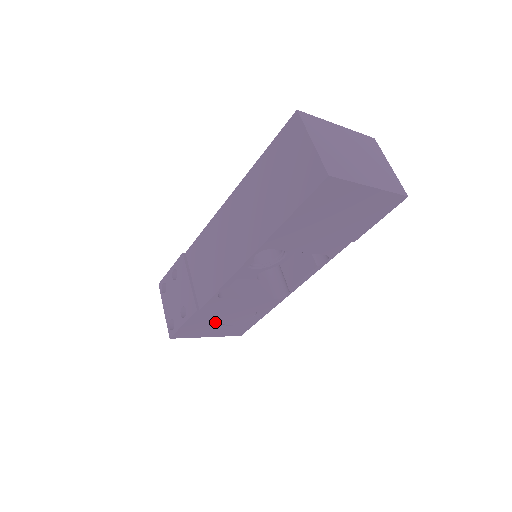
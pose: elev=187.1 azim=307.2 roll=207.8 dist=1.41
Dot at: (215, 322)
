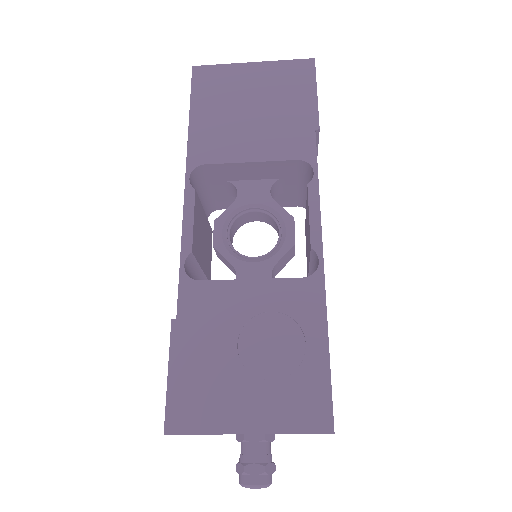
Dot at: (230, 365)
